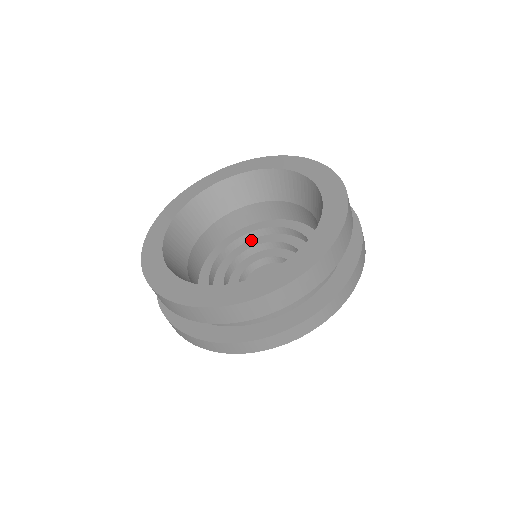
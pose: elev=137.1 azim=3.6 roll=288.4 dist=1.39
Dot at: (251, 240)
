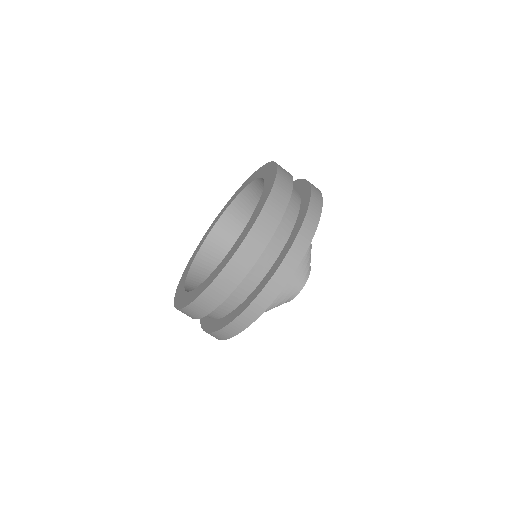
Dot at: occluded
